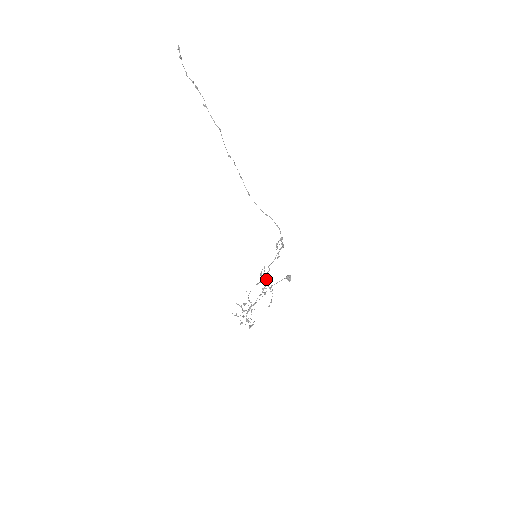
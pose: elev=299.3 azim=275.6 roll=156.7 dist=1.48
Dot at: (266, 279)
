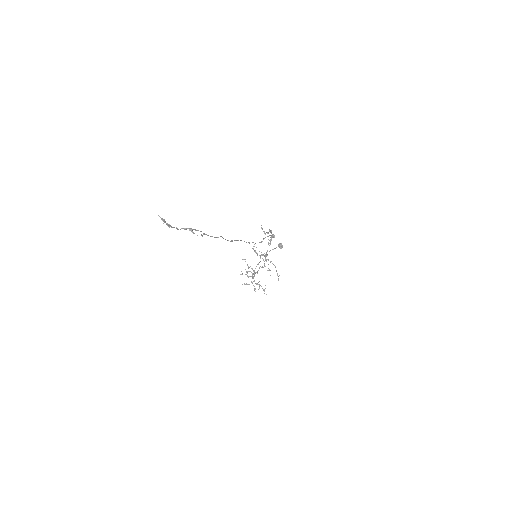
Dot at: (262, 255)
